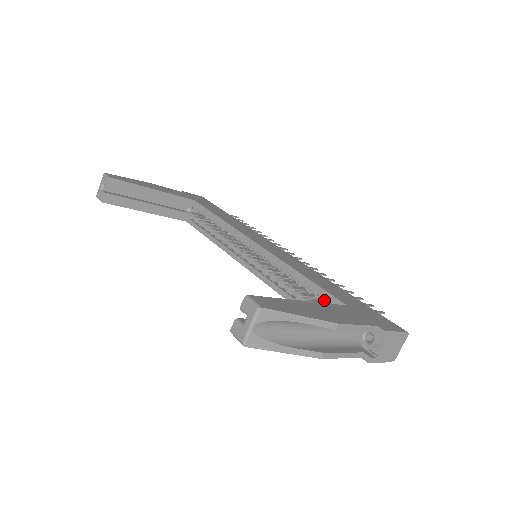
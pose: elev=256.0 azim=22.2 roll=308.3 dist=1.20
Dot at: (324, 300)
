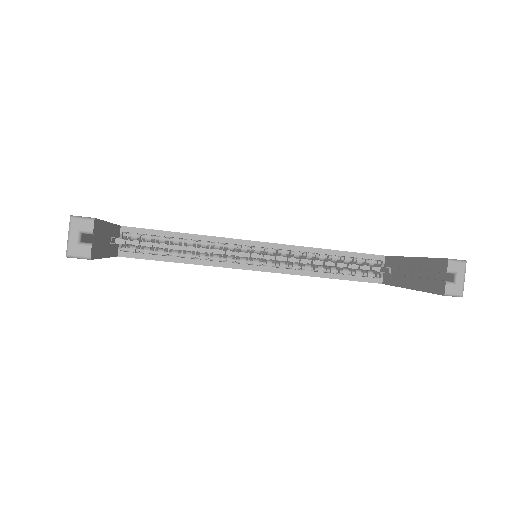
Dot at: (361, 261)
